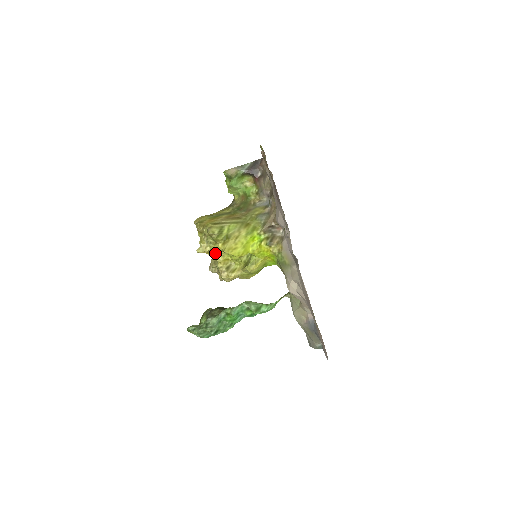
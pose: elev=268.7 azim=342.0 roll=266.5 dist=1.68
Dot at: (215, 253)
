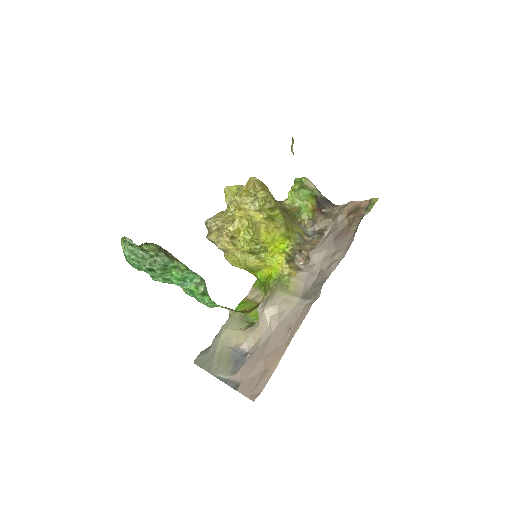
Dot at: (241, 216)
